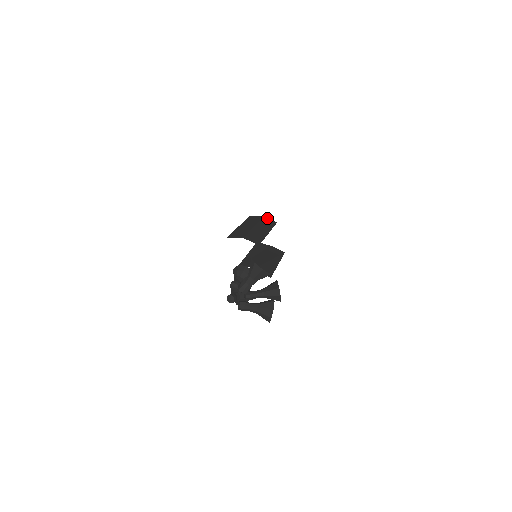
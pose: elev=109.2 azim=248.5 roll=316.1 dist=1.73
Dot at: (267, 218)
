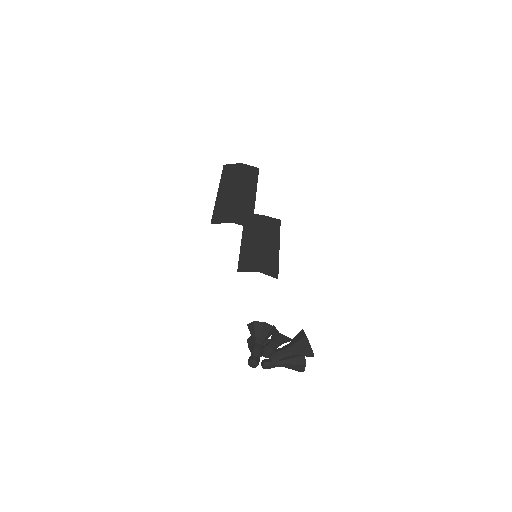
Dot at: (246, 165)
